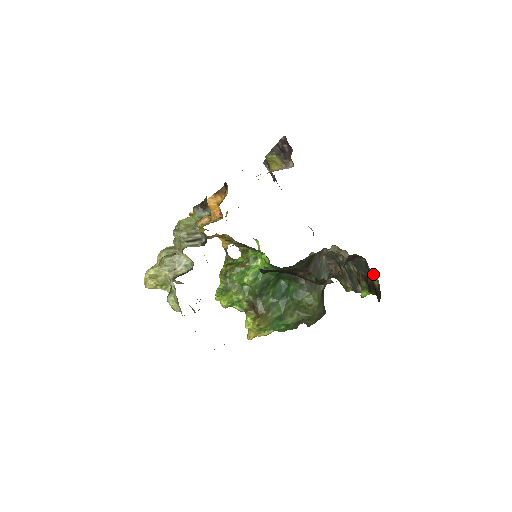
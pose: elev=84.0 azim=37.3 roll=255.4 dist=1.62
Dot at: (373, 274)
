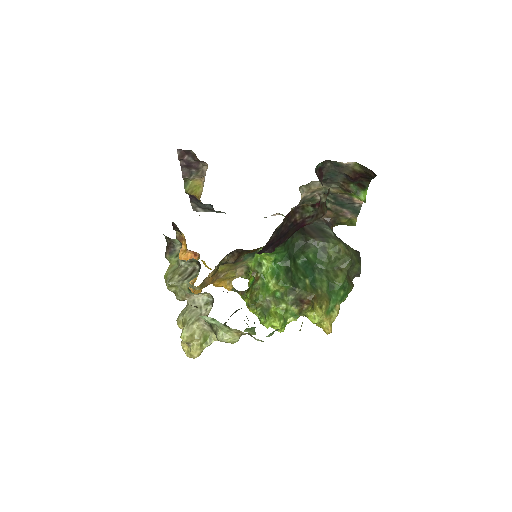
Dot at: (346, 163)
